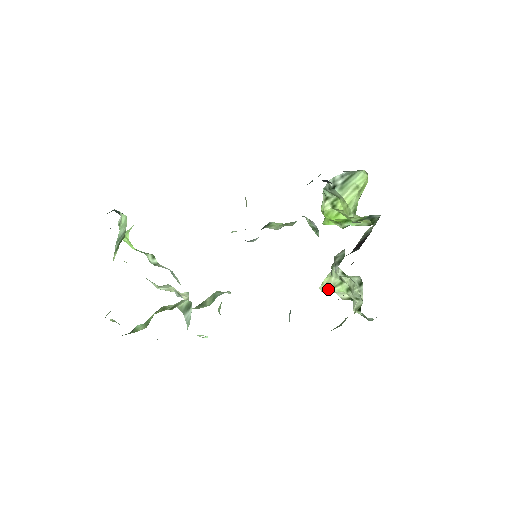
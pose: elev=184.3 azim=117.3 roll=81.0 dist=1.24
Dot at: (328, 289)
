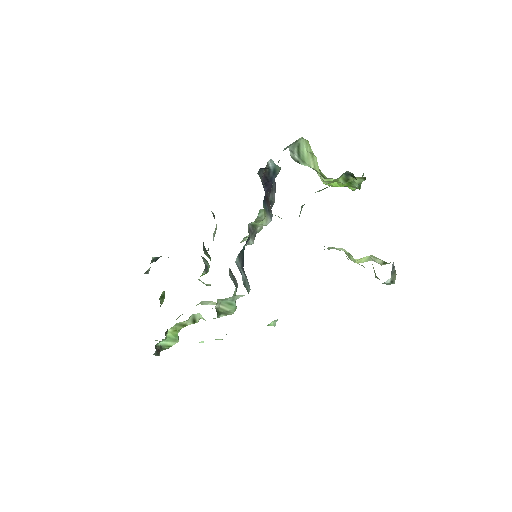
Dot at: (356, 260)
